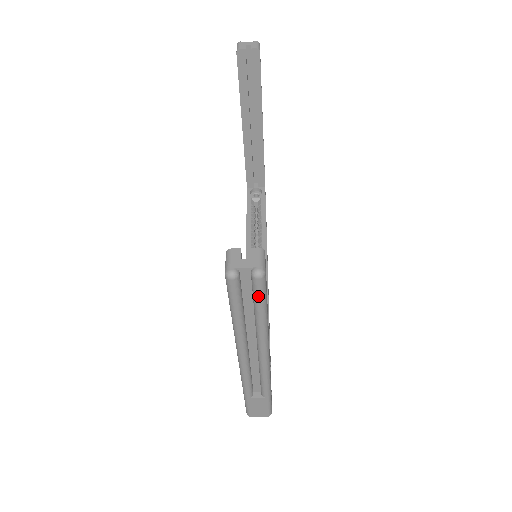
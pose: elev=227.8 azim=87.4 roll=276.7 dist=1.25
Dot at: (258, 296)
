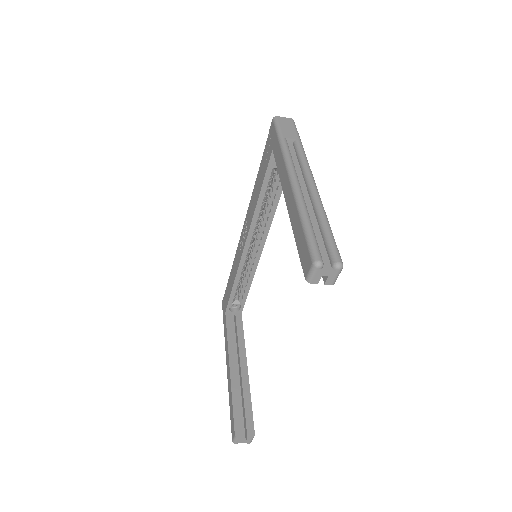
Dot at: occluded
